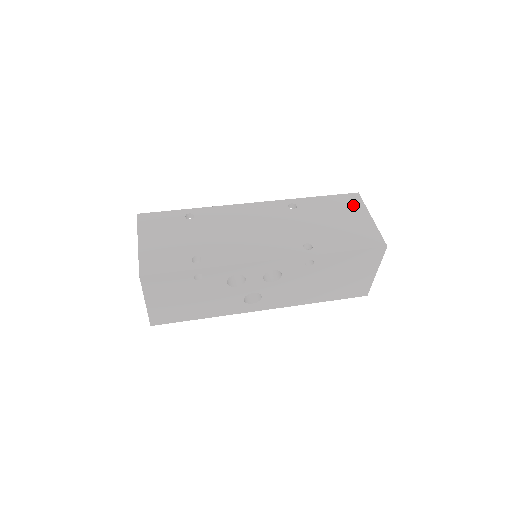
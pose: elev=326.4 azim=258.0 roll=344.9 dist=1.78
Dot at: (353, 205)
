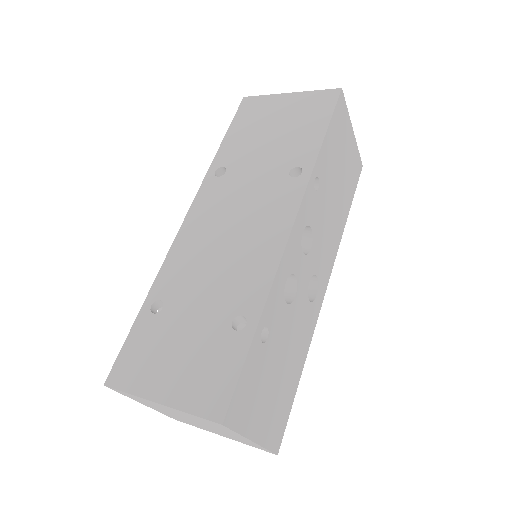
Dot at: (259, 107)
